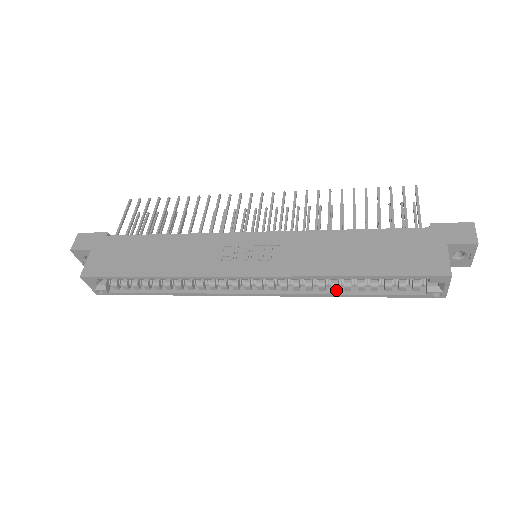
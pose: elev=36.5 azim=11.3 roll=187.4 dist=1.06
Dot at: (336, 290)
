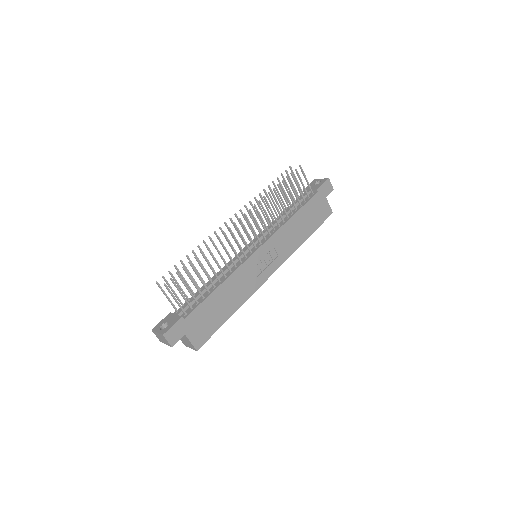
Dot at: occluded
